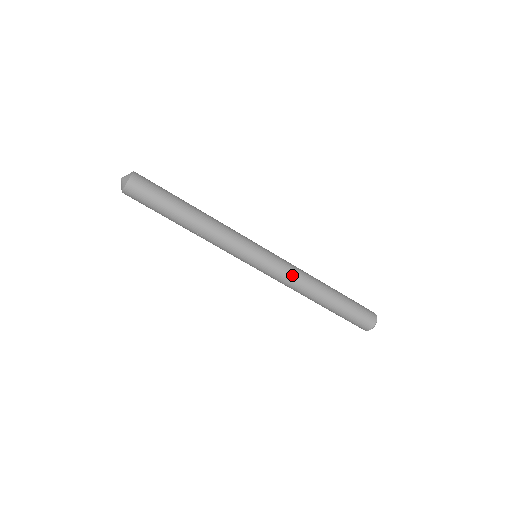
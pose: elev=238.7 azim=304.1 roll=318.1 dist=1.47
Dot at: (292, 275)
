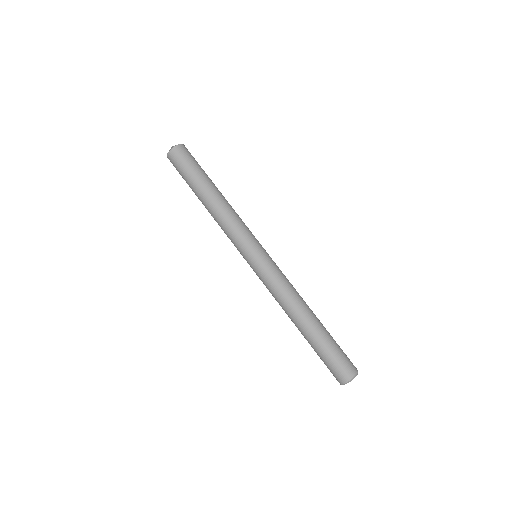
Dot at: (277, 288)
